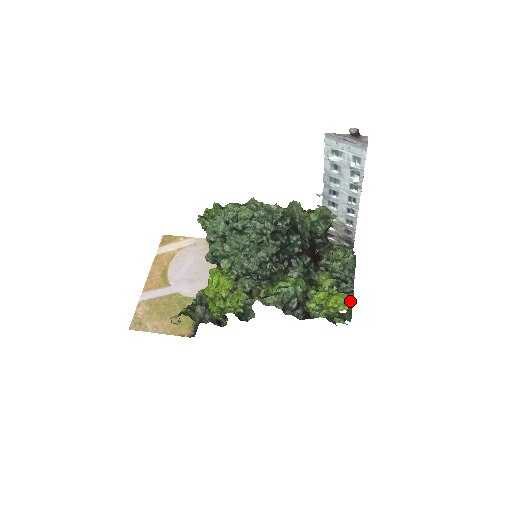
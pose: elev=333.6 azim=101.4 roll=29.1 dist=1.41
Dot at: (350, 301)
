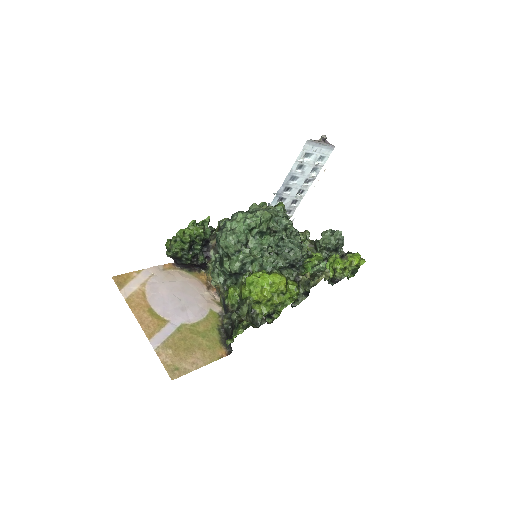
Dot at: occluded
